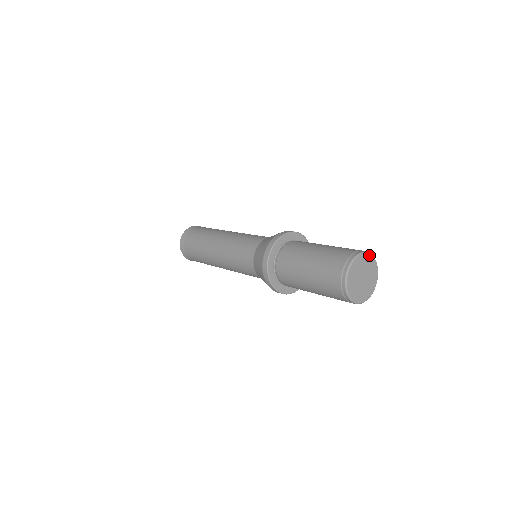
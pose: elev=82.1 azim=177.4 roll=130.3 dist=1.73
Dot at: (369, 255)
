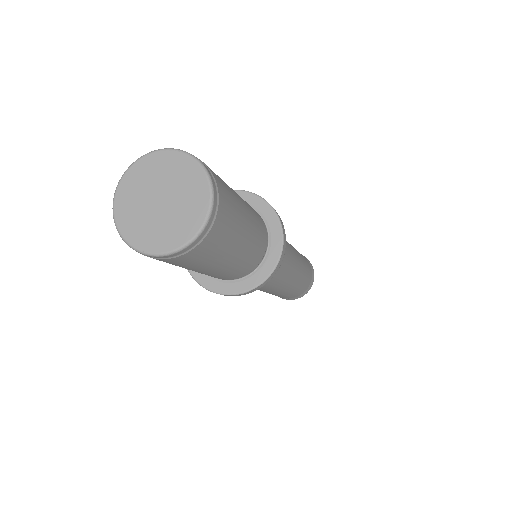
Dot at: (177, 154)
